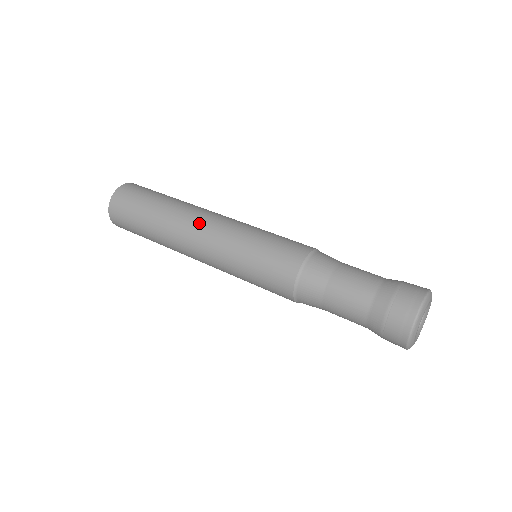
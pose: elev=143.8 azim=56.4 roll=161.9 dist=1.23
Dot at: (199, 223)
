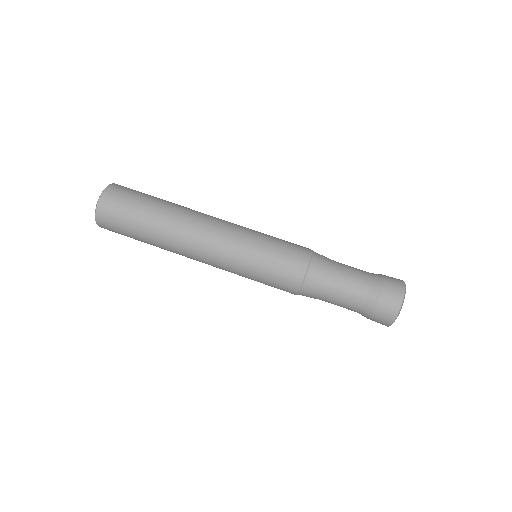
Dot at: (197, 256)
